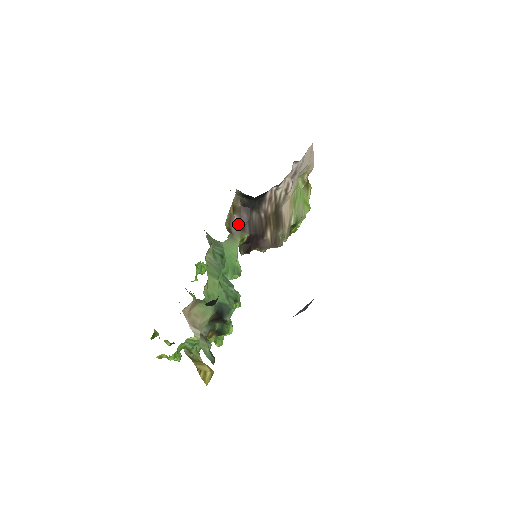
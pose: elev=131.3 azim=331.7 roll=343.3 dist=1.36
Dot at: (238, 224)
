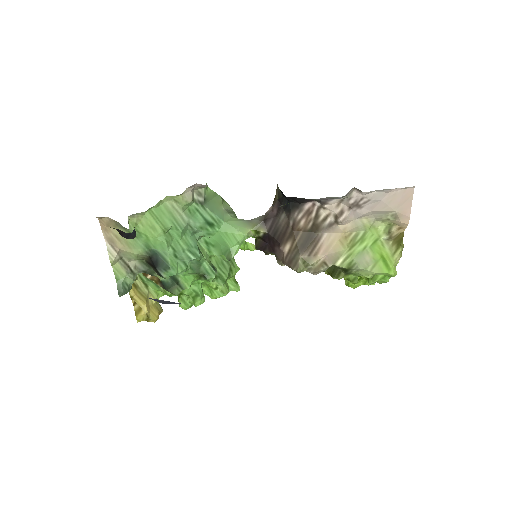
Dot at: (265, 215)
